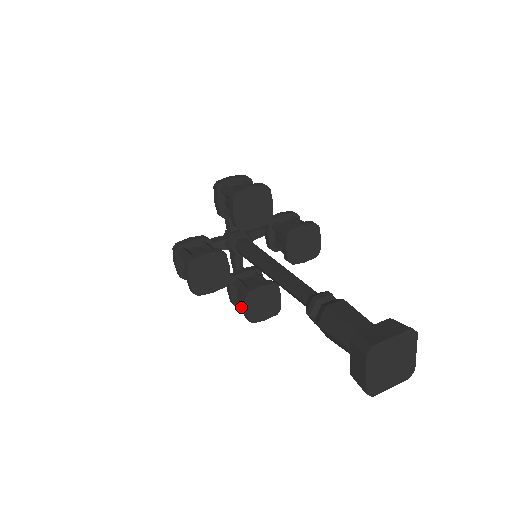
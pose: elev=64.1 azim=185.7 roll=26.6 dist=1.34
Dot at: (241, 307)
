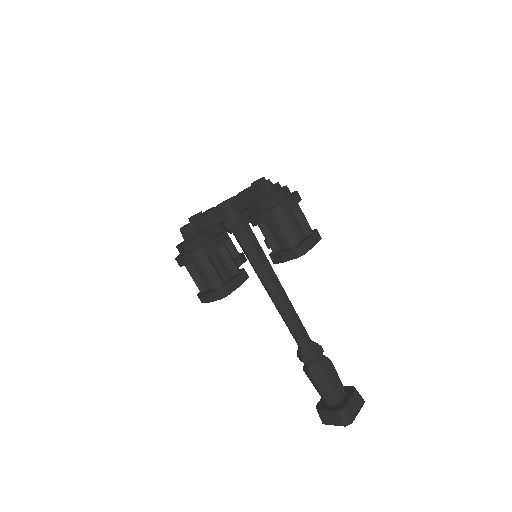
Dot at: occluded
